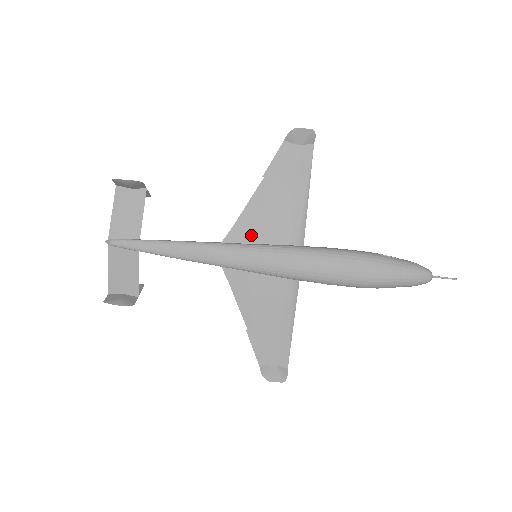
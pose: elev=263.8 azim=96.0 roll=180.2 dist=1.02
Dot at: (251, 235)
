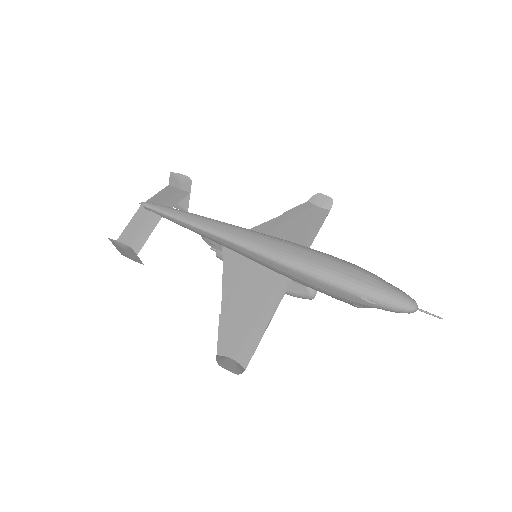
Dot at: occluded
